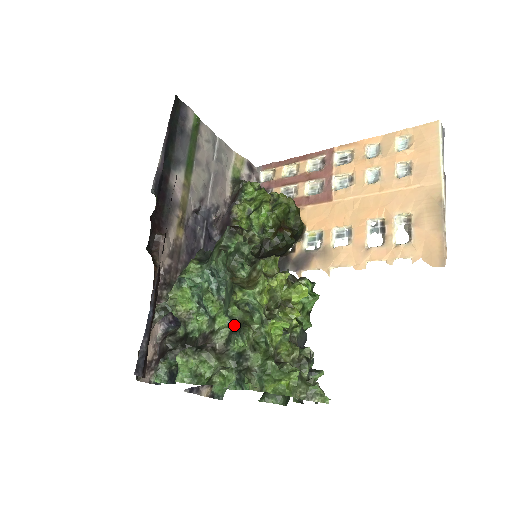
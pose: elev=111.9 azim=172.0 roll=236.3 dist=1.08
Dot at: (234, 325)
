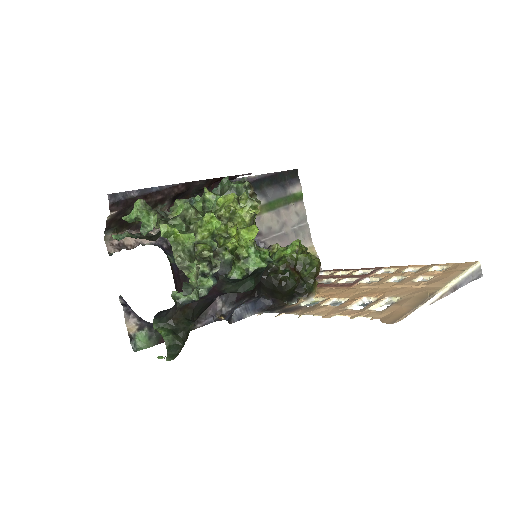
Dot at: occluded
